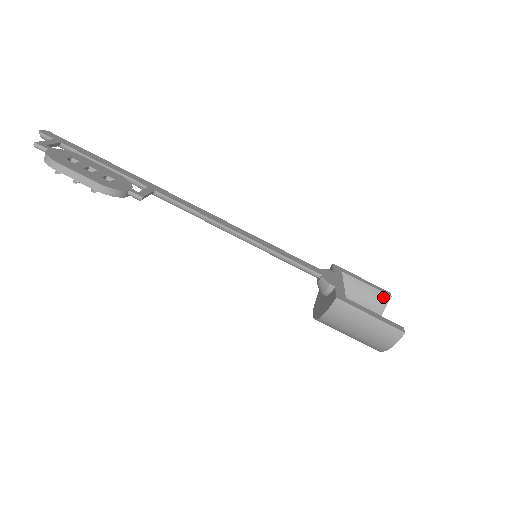
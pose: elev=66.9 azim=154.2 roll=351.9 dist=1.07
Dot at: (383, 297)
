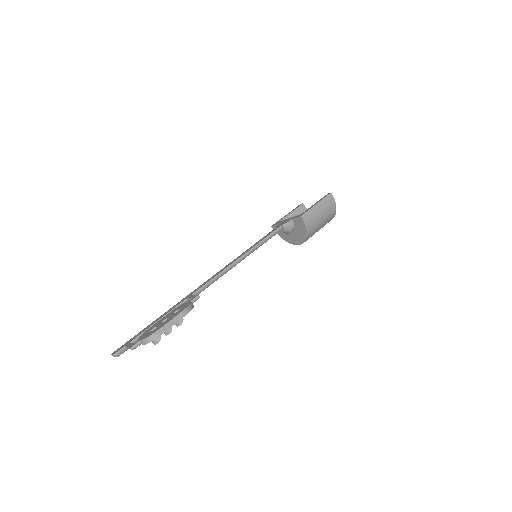
Dot at: (302, 208)
